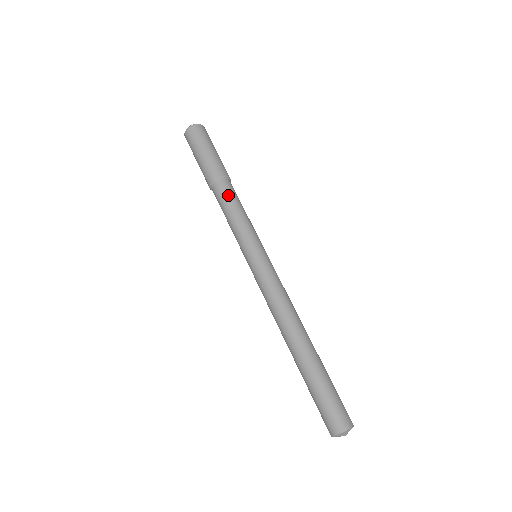
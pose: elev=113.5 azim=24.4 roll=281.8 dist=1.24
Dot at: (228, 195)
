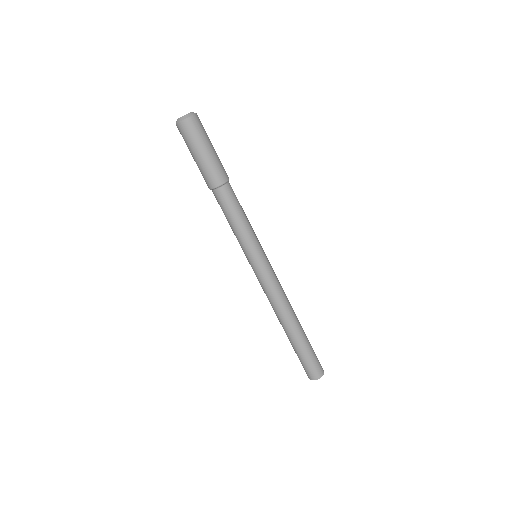
Dot at: (222, 207)
